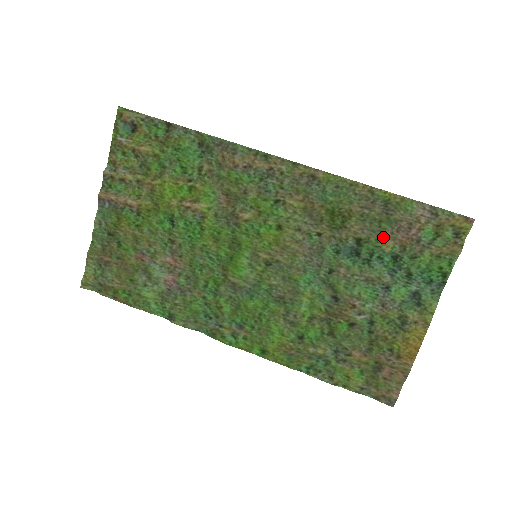
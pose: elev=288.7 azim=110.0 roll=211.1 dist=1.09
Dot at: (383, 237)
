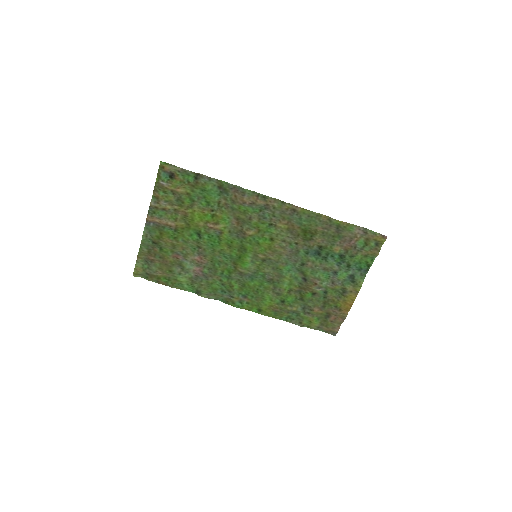
Dot at: (335, 245)
